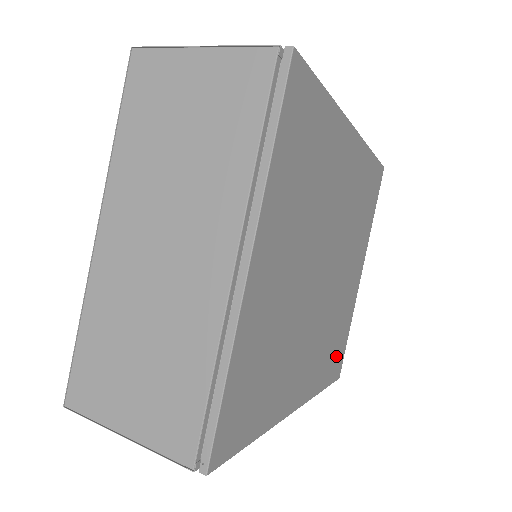
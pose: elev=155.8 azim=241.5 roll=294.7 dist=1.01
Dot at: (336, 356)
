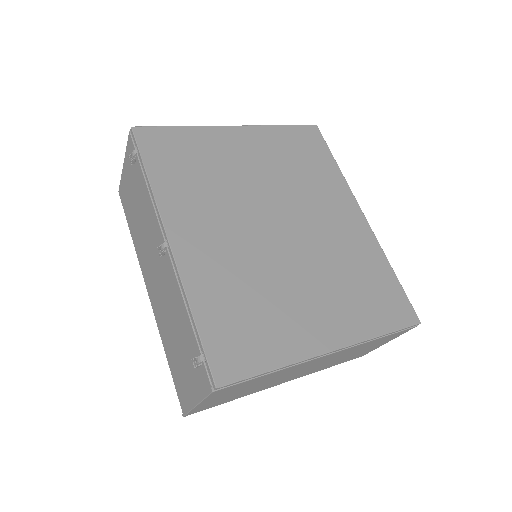
Dot at: (236, 338)
